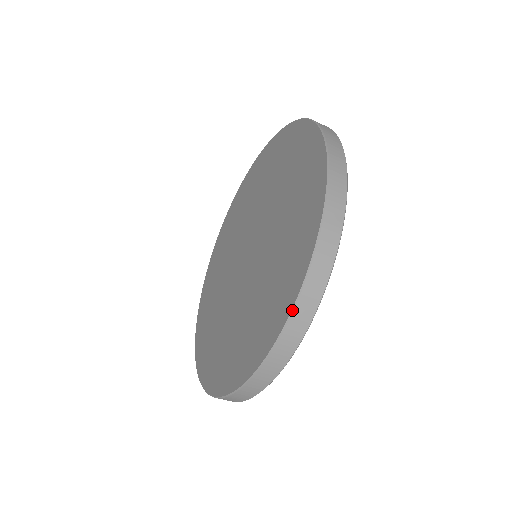
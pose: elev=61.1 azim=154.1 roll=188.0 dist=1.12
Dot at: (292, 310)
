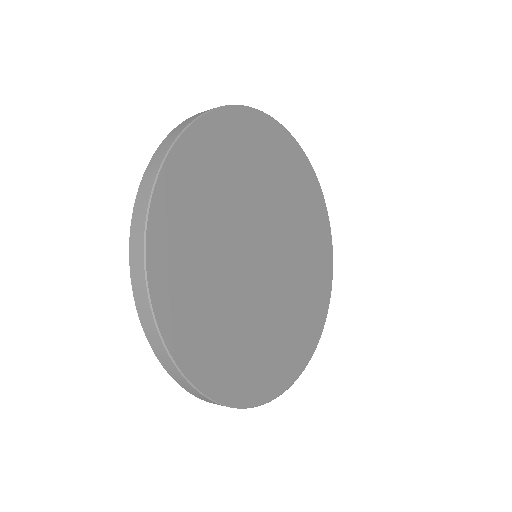
Dot at: (159, 361)
